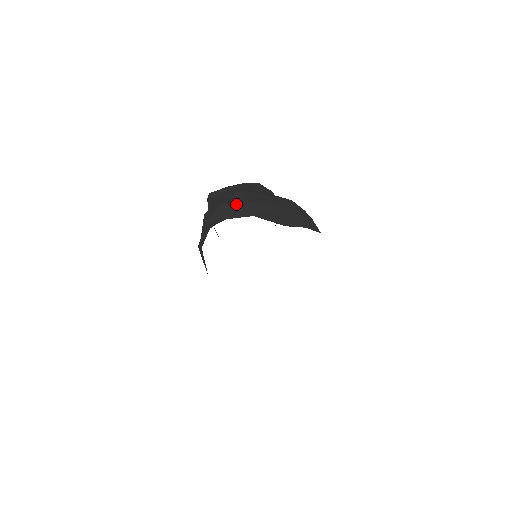
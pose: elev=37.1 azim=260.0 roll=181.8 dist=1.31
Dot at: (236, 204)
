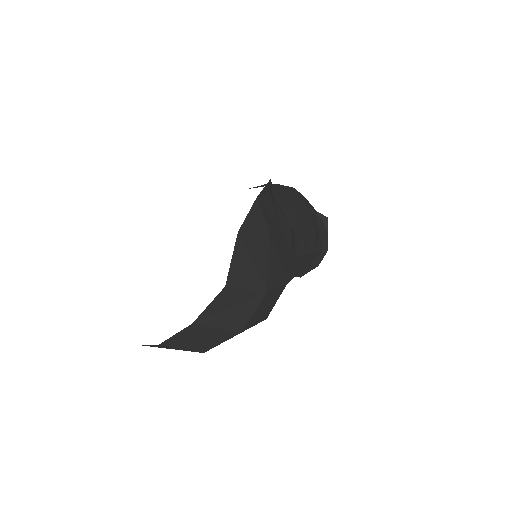
Dot at: occluded
